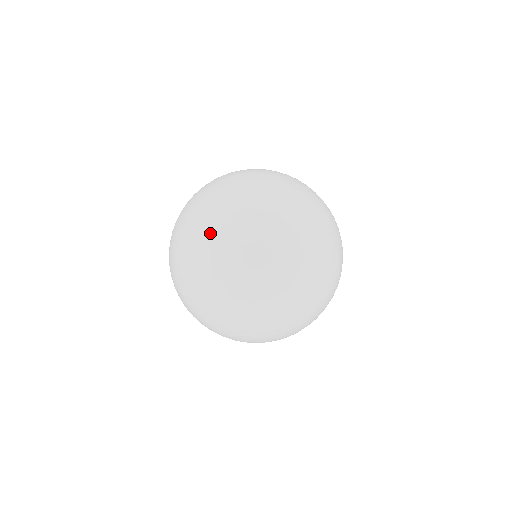
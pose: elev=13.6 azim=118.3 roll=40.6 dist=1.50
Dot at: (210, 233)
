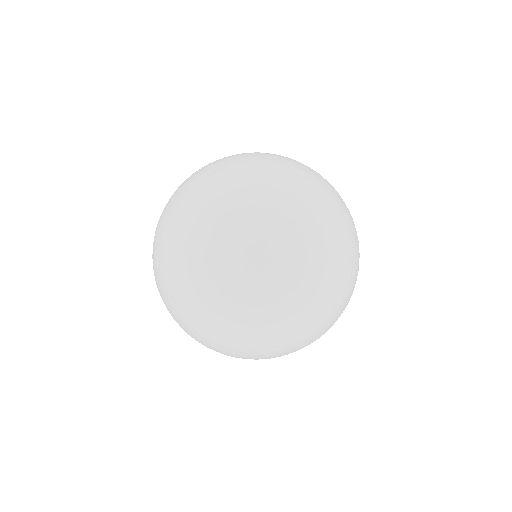
Dot at: occluded
